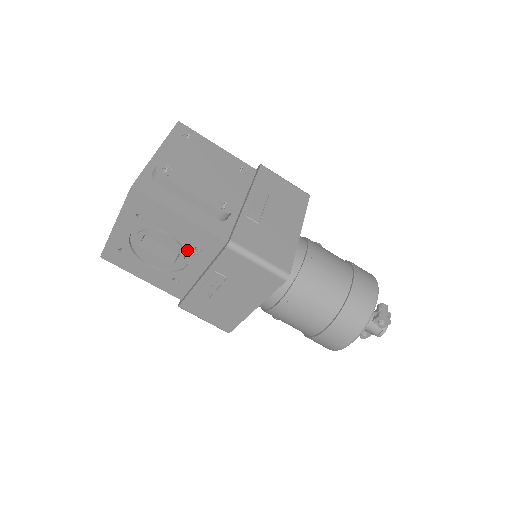
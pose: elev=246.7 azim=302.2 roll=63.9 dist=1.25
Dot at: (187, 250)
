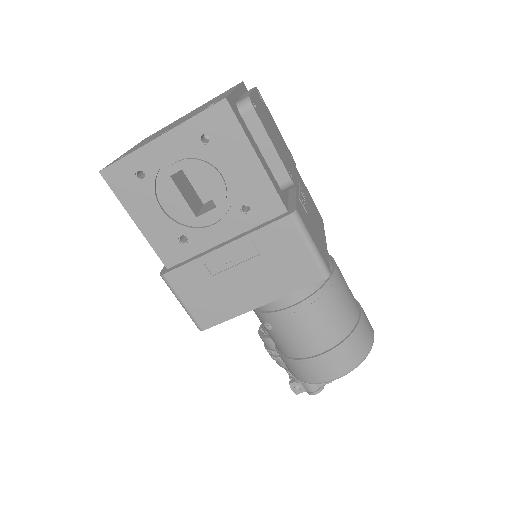
Dot at: (228, 205)
